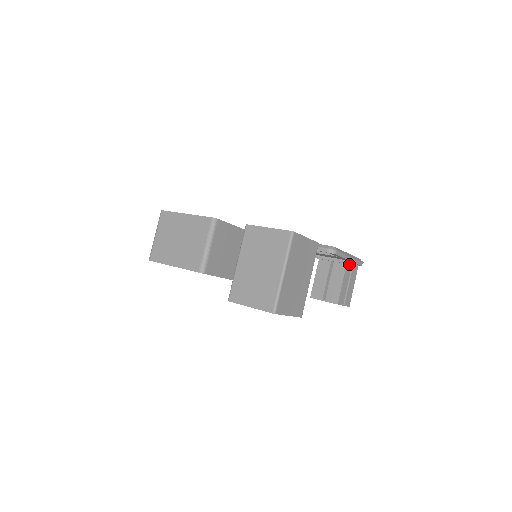
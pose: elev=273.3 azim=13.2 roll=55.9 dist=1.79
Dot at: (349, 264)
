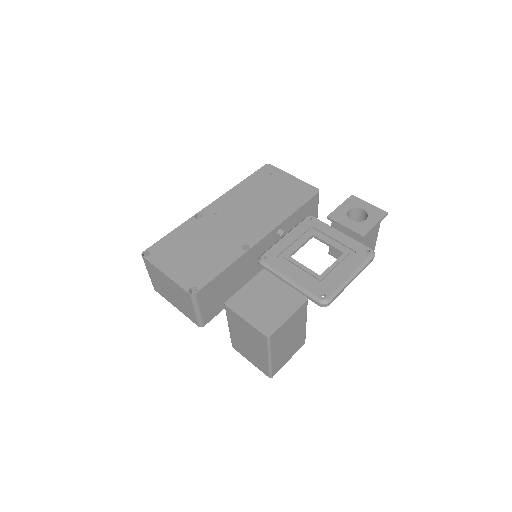
Dot at: occluded
